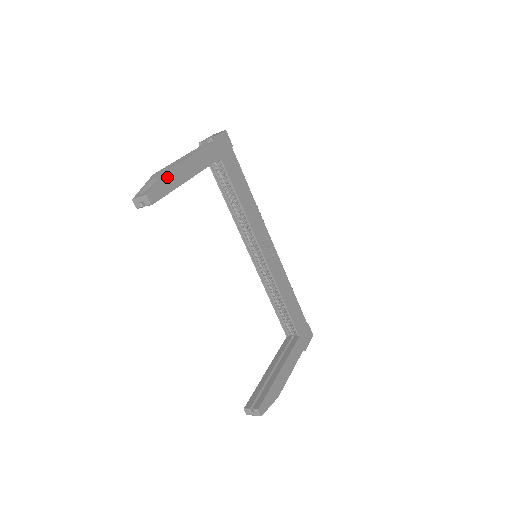
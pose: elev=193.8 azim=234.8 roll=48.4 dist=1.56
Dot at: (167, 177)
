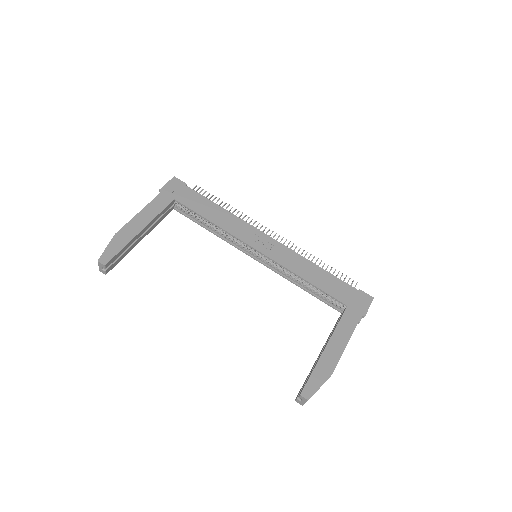
Dot at: (116, 239)
